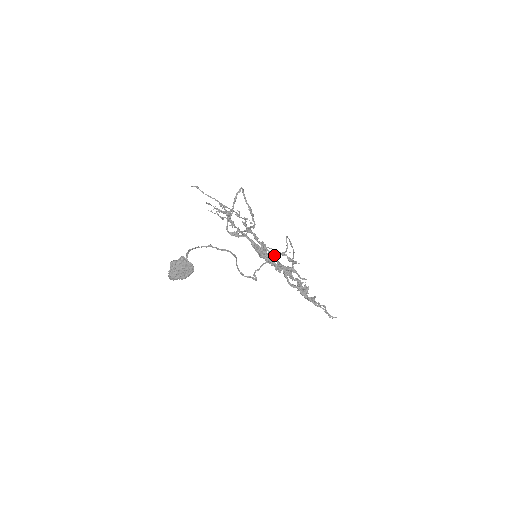
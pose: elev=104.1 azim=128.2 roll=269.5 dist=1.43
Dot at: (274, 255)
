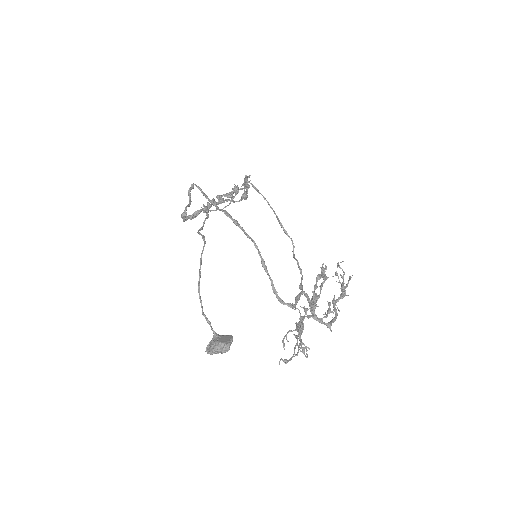
Dot at: (329, 306)
